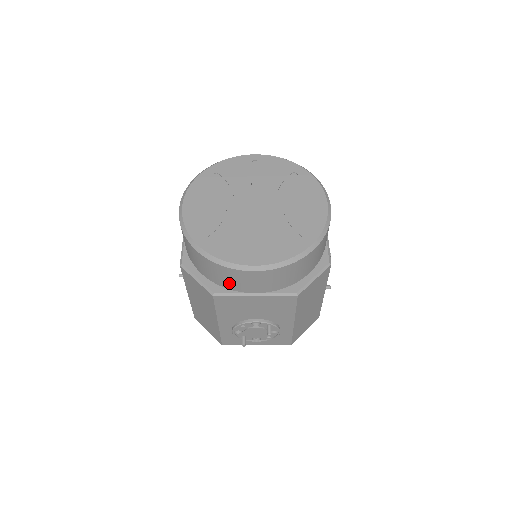
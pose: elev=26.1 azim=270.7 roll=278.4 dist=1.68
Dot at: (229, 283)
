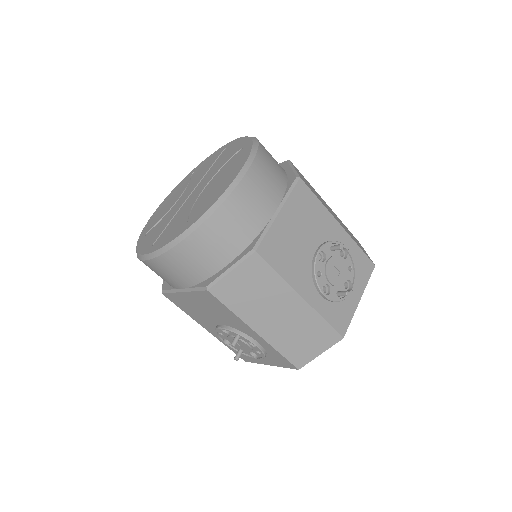
Dot at: occluded
